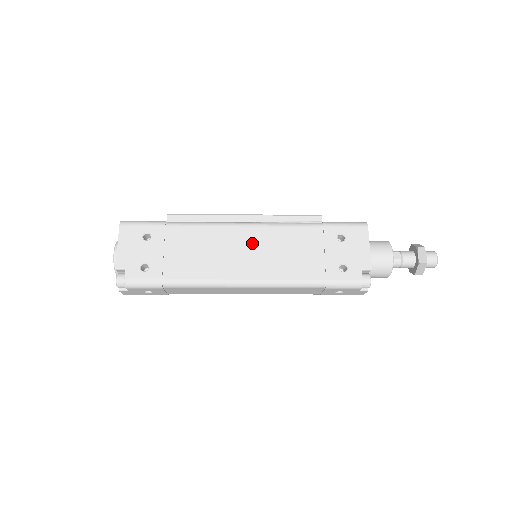
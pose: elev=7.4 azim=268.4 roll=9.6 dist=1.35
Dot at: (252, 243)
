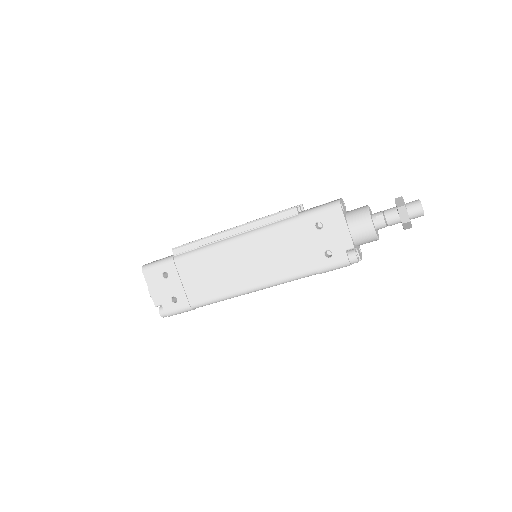
Dot at: (245, 255)
